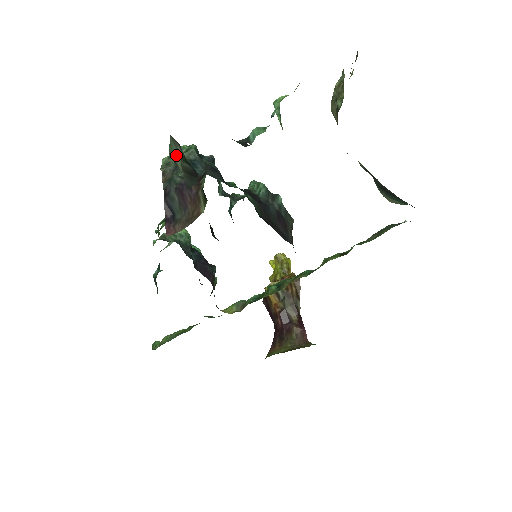
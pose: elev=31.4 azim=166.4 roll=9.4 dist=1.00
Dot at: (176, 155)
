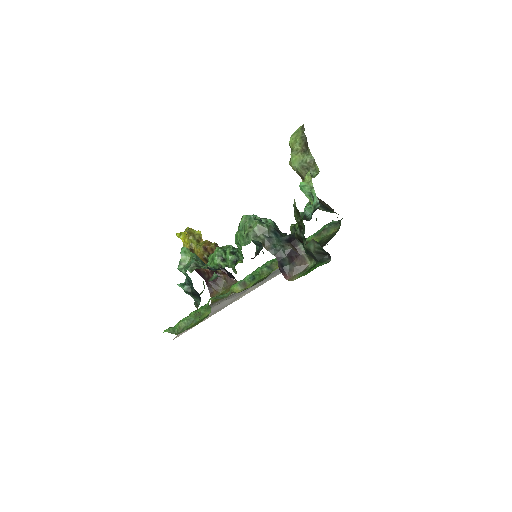
Dot at: (312, 246)
